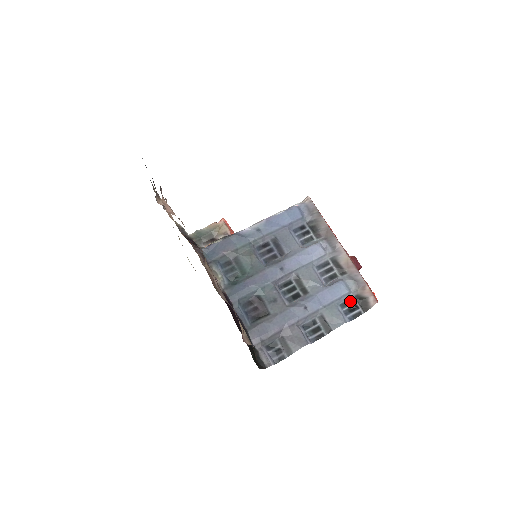
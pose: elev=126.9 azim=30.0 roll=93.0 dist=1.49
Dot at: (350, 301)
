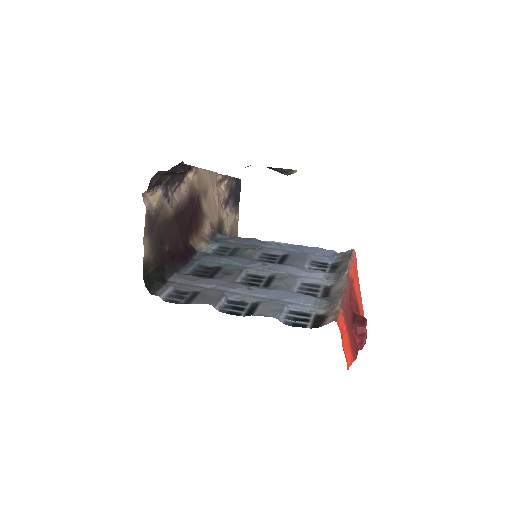
Dot at: (306, 314)
